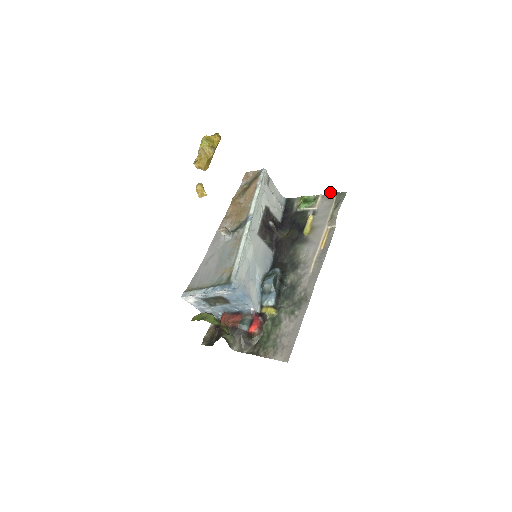
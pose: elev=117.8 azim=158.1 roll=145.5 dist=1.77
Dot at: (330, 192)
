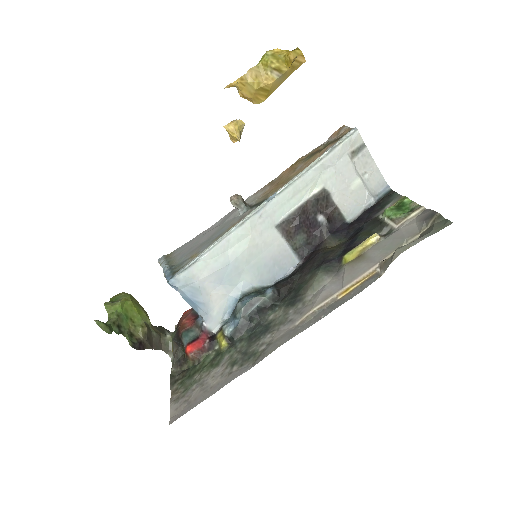
Dot at: occluded
